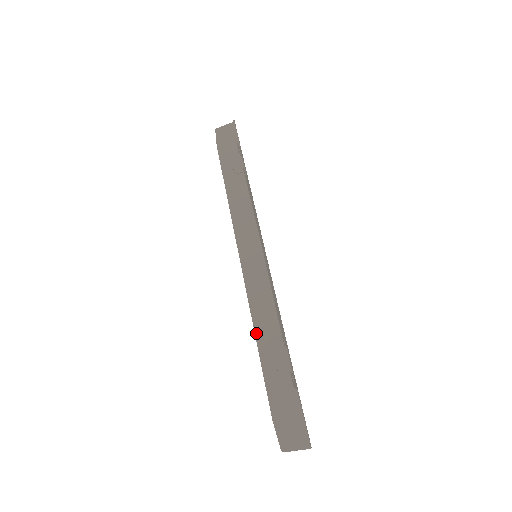
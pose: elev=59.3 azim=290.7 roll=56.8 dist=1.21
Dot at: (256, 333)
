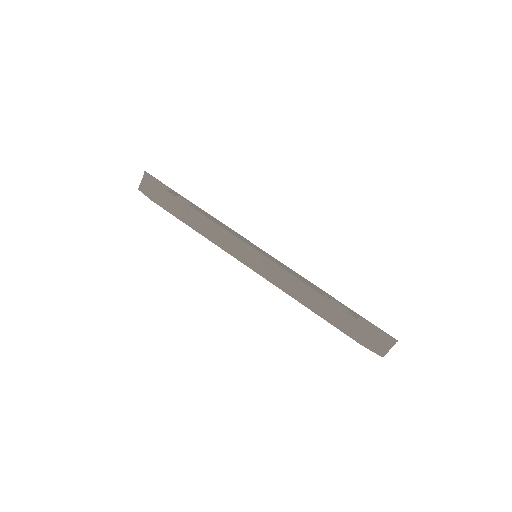
Dot at: (303, 304)
